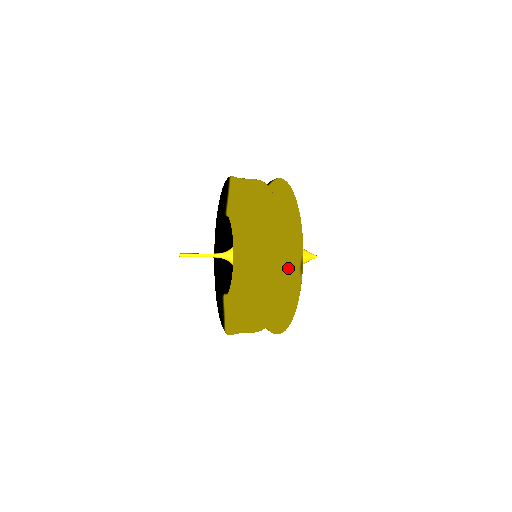
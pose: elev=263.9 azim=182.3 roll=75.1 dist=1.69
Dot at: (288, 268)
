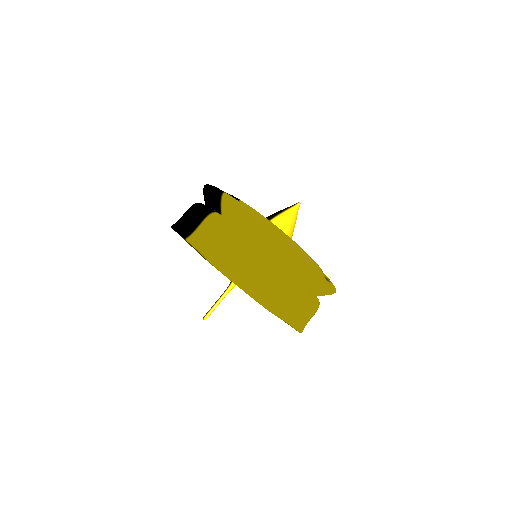
Dot at: (315, 285)
